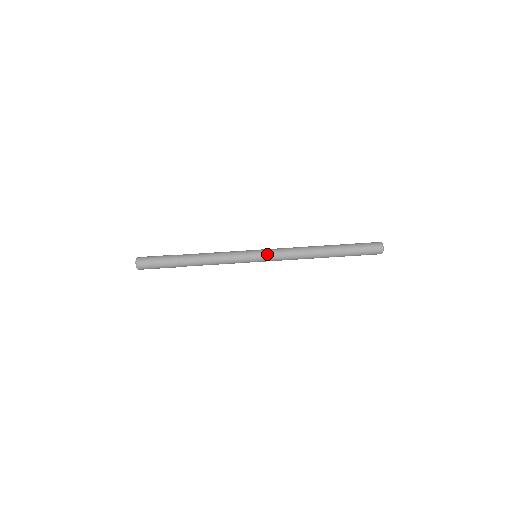
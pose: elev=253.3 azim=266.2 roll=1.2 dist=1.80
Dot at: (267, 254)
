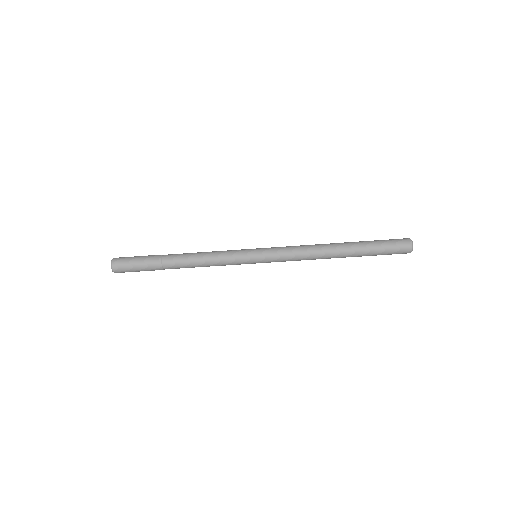
Dot at: (269, 257)
